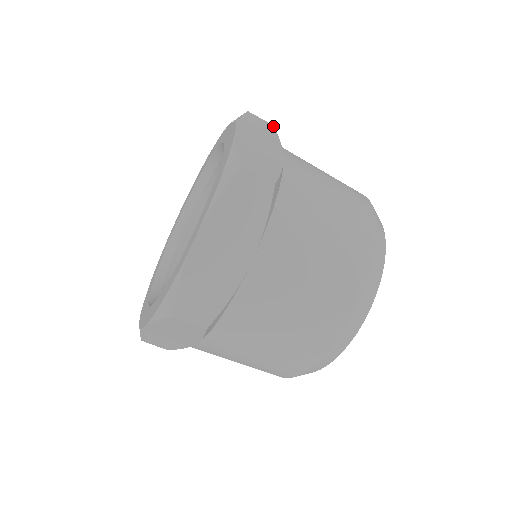
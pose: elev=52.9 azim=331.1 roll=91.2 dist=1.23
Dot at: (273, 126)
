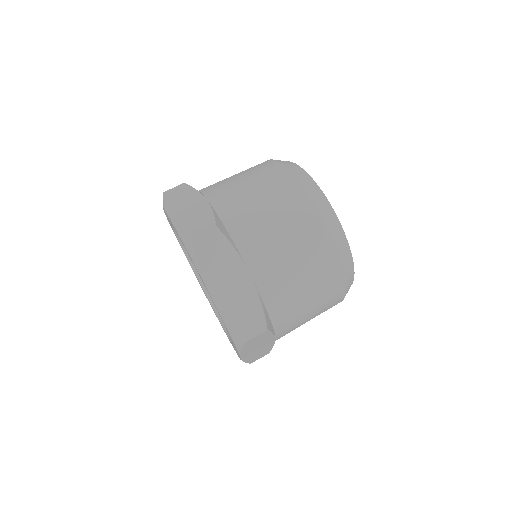
Dot at: (217, 228)
